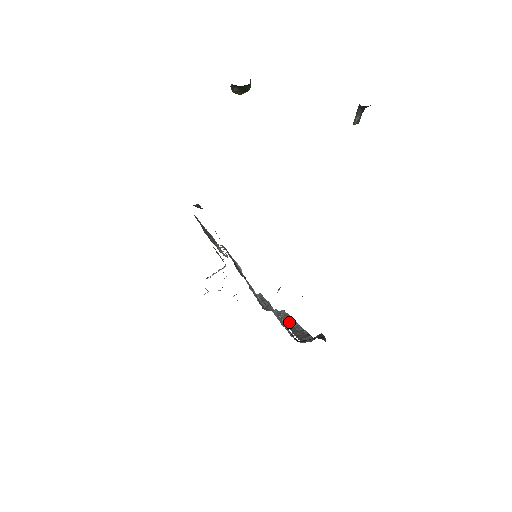
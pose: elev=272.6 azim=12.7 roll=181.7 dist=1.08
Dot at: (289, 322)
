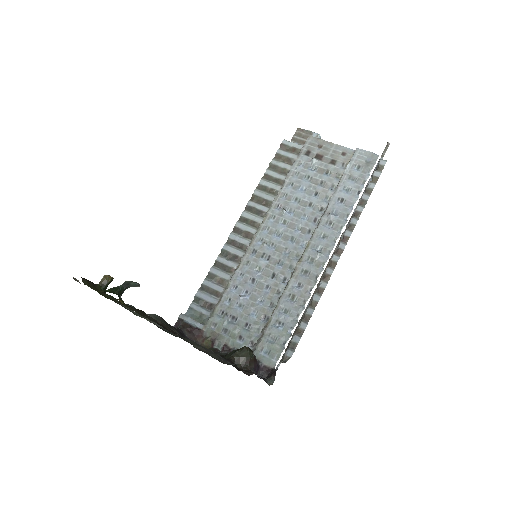
Dot at: (331, 258)
